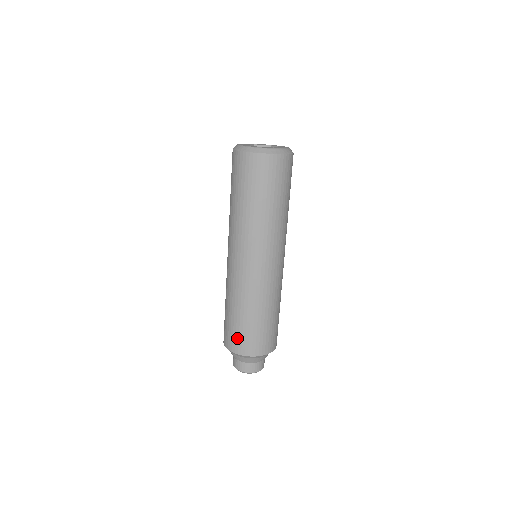
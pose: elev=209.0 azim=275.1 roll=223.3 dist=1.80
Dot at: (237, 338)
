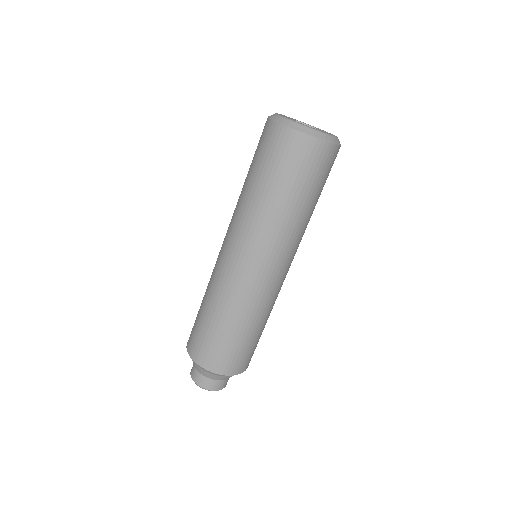
Dot at: (235, 358)
